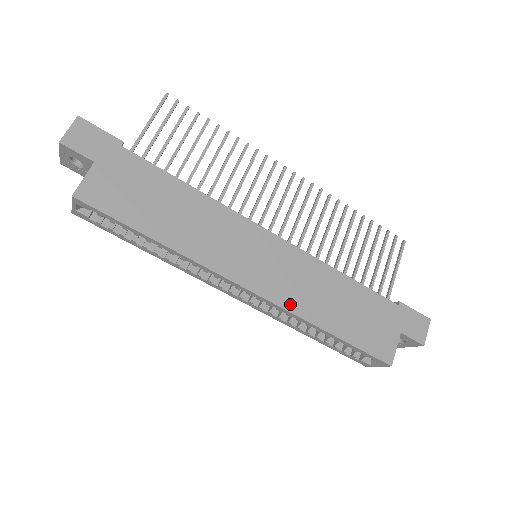
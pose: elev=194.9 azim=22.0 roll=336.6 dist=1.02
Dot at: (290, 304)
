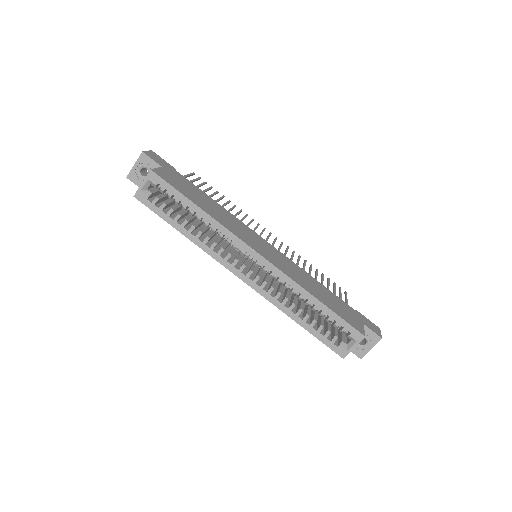
Dot at: (288, 274)
